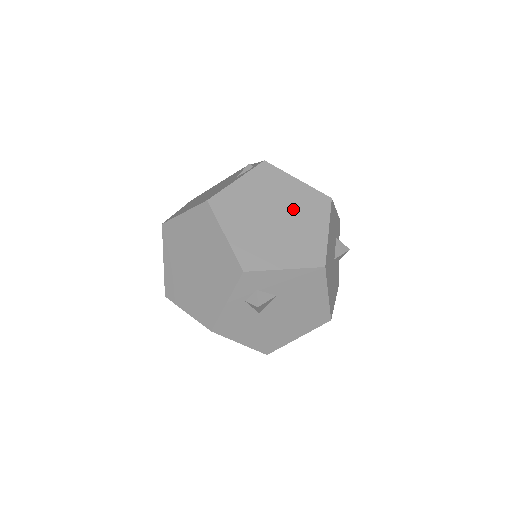
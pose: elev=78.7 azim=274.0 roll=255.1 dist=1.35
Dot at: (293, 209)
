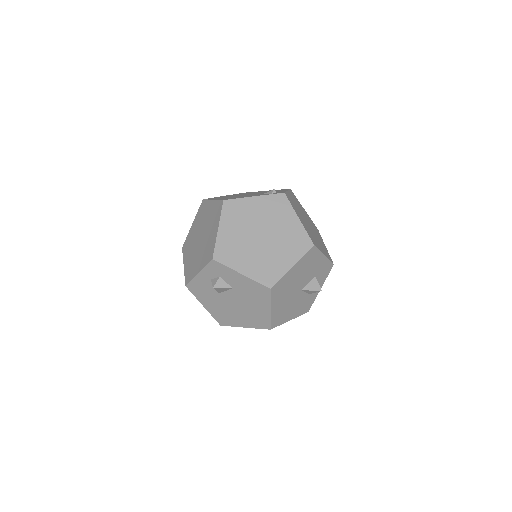
Dot at: (279, 237)
